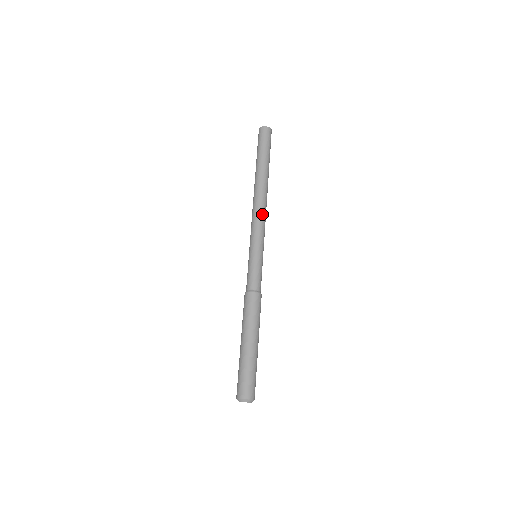
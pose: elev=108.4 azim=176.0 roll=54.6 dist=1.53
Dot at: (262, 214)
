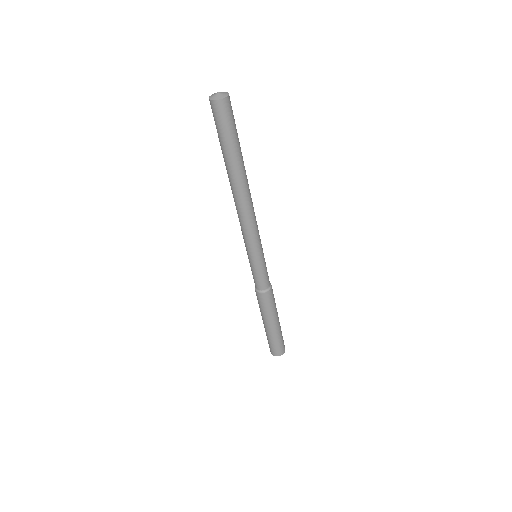
Dot at: (247, 222)
